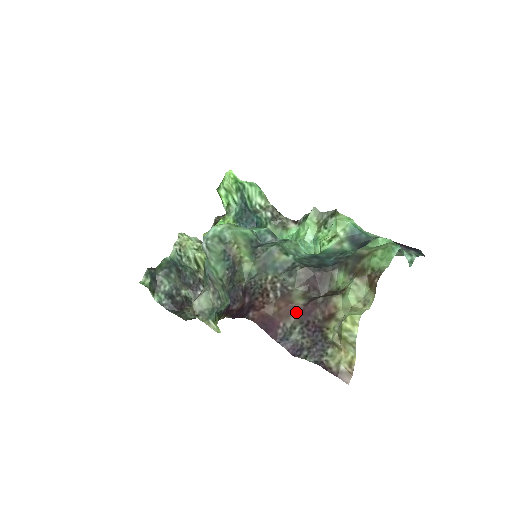
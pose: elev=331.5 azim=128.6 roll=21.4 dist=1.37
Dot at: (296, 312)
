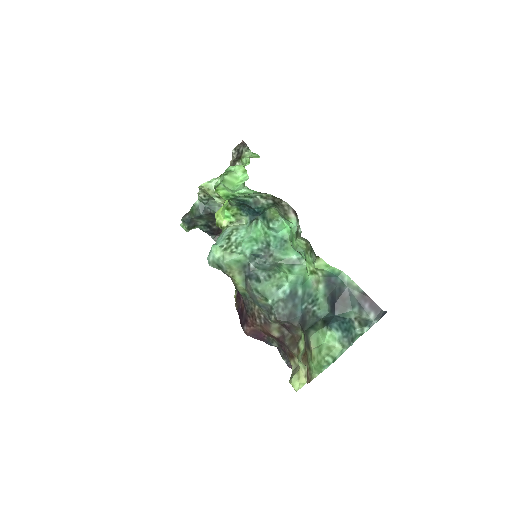
Dot at: (274, 337)
